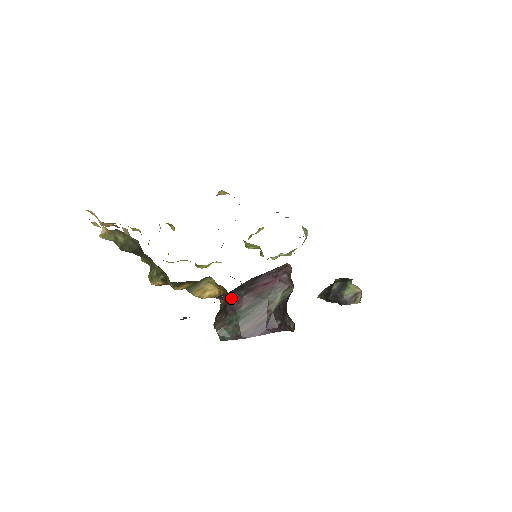
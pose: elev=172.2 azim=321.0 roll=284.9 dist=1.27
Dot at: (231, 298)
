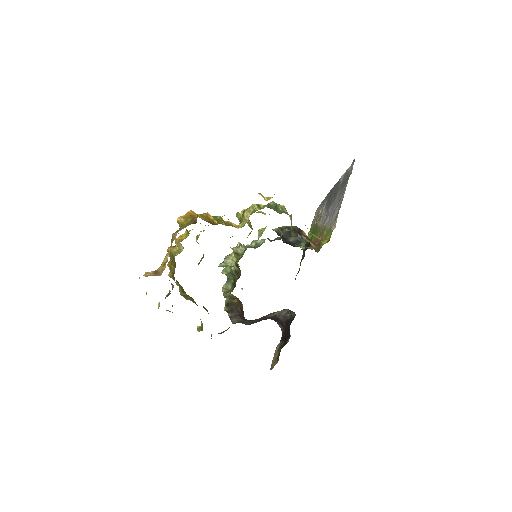
Dot at: (251, 320)
